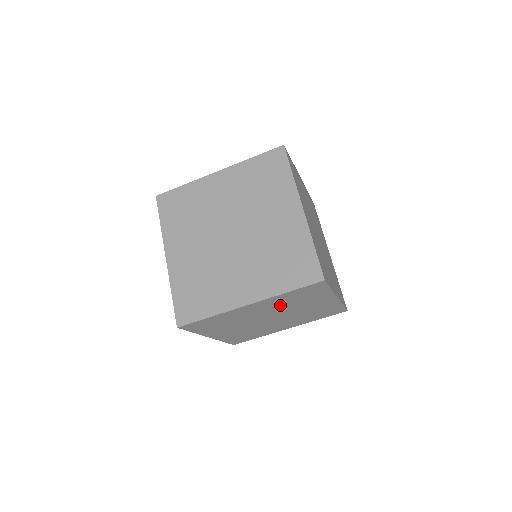
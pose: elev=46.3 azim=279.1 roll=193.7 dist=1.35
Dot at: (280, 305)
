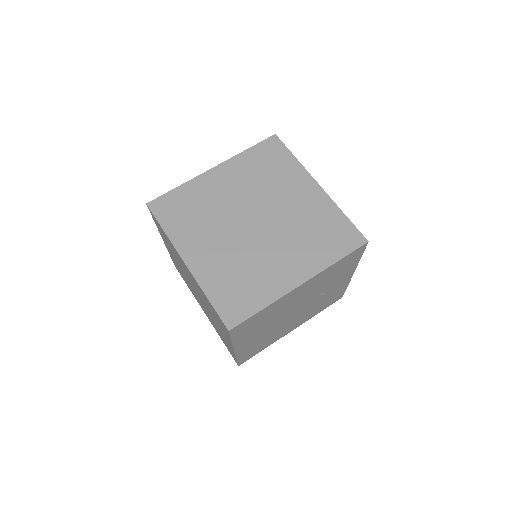
Dot at: (251, 182)
